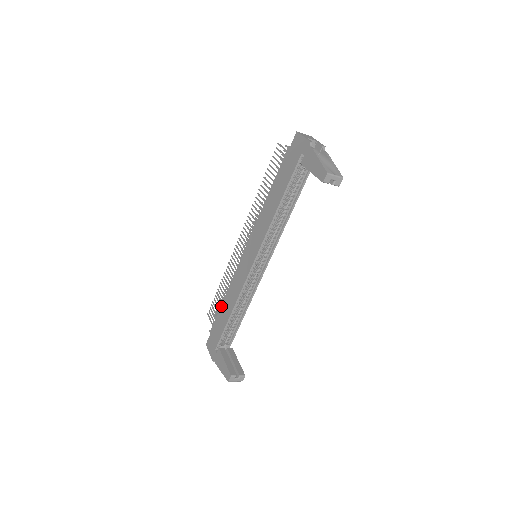
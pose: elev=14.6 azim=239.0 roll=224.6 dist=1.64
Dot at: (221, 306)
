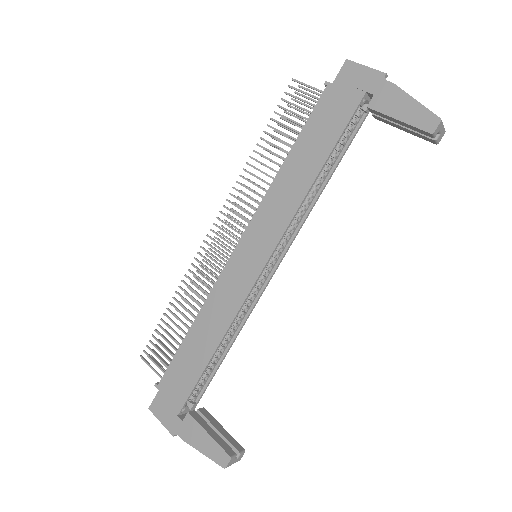
Dot at: (184, 342)
